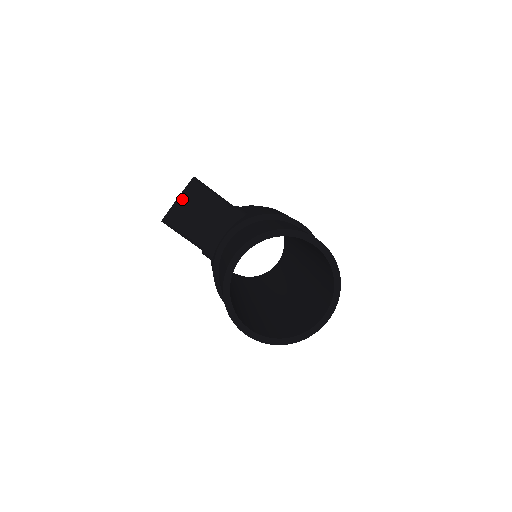
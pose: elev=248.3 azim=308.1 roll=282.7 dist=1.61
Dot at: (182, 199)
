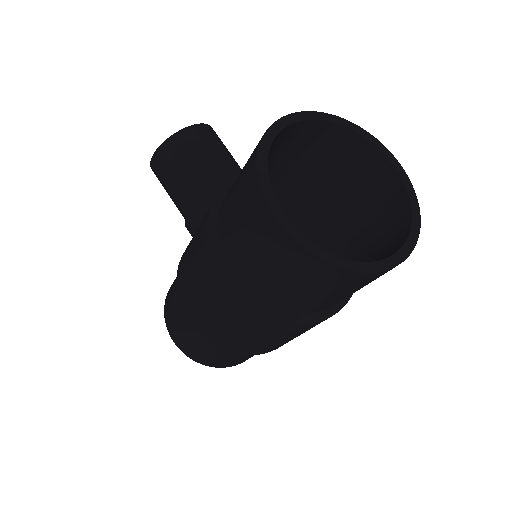
Dot at: (199, 127)
